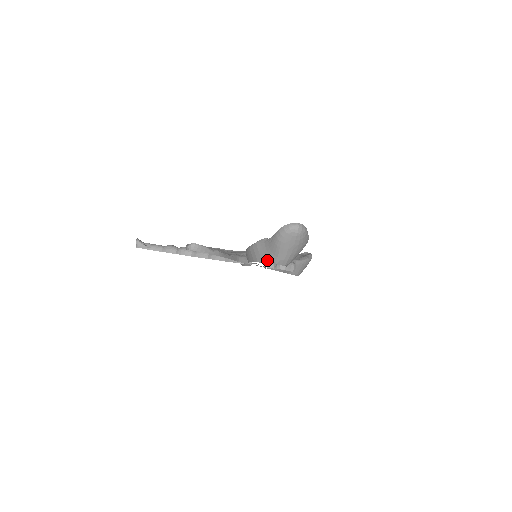
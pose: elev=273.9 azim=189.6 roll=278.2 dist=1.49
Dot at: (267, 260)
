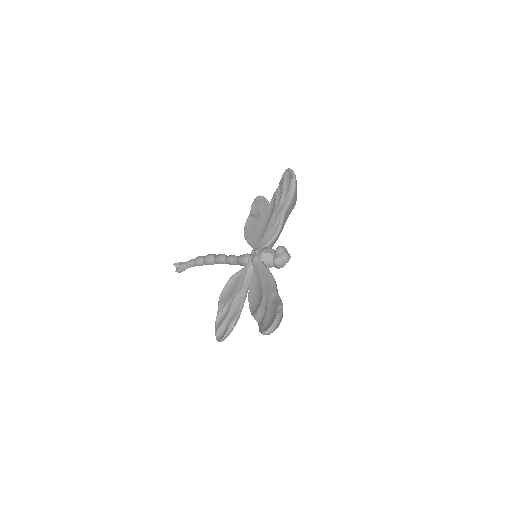
Dot at: occluded
